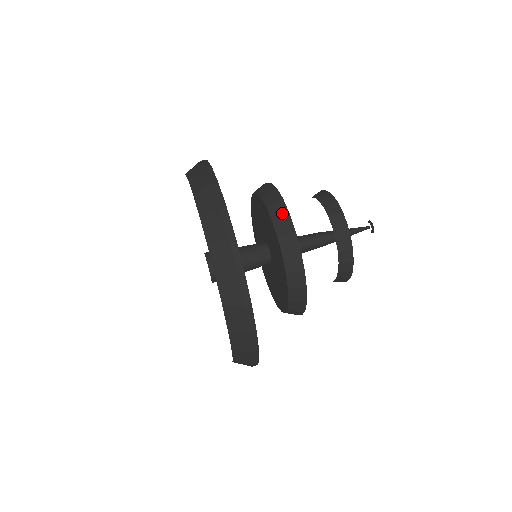
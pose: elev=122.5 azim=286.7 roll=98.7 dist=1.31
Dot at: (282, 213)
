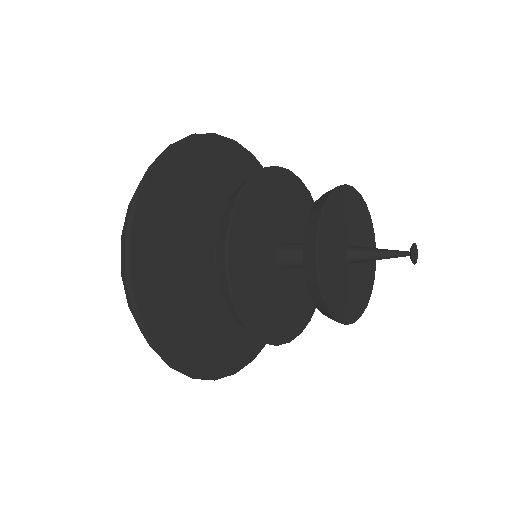
Dot at: (275, 168)
